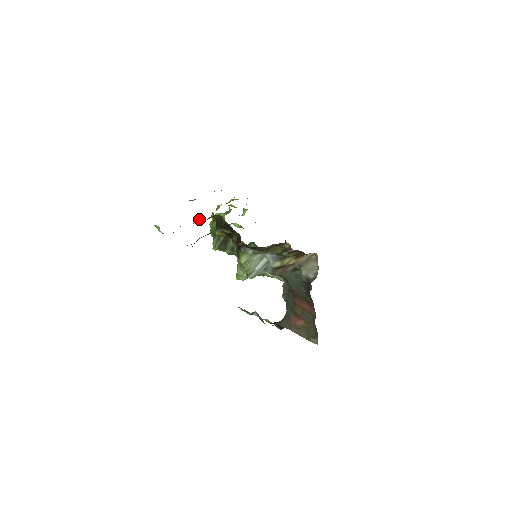
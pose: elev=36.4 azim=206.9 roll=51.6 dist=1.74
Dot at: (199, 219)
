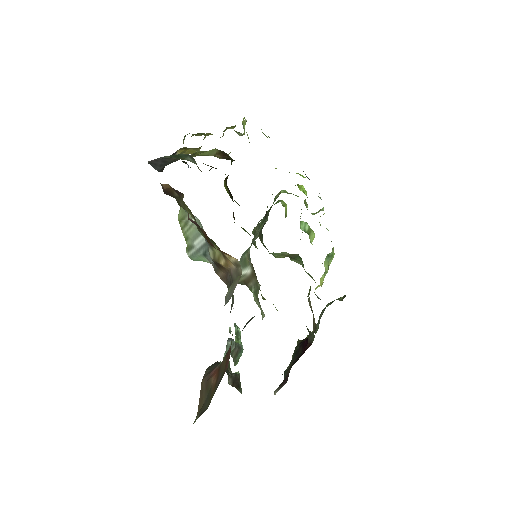
Dot at: occluded
